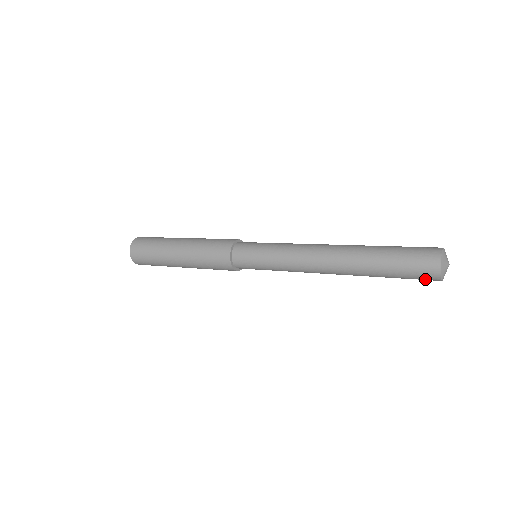
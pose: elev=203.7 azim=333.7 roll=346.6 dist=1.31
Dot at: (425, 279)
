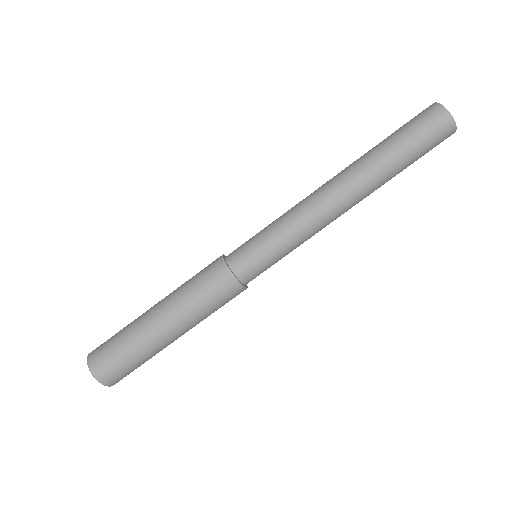
Dot at: occluded
